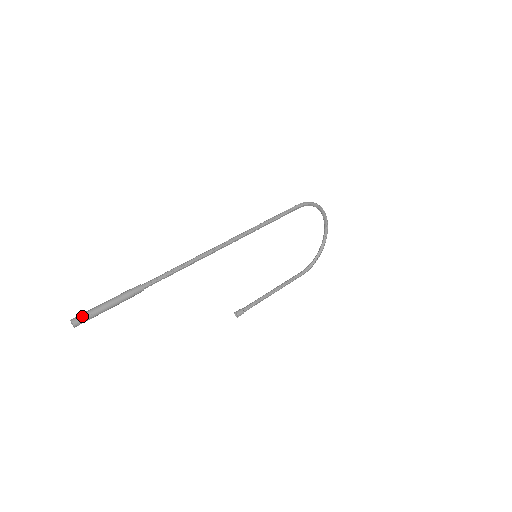
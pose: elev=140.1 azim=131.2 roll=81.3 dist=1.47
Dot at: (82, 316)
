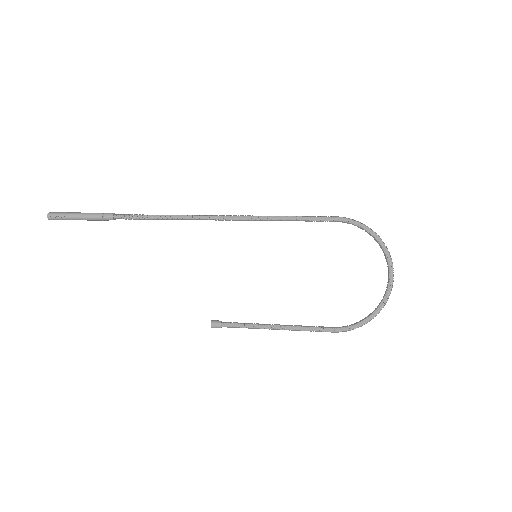
Dot at: (57, 212)
